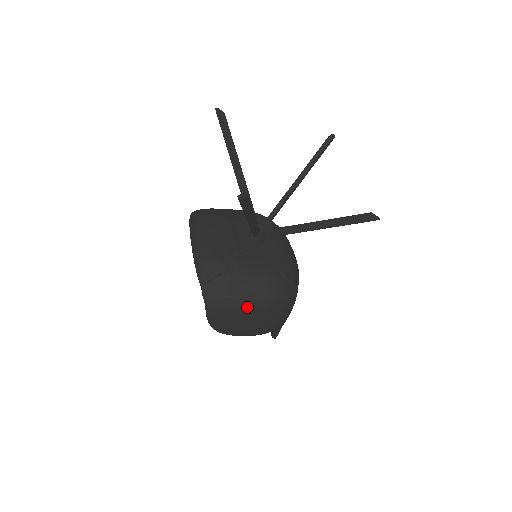
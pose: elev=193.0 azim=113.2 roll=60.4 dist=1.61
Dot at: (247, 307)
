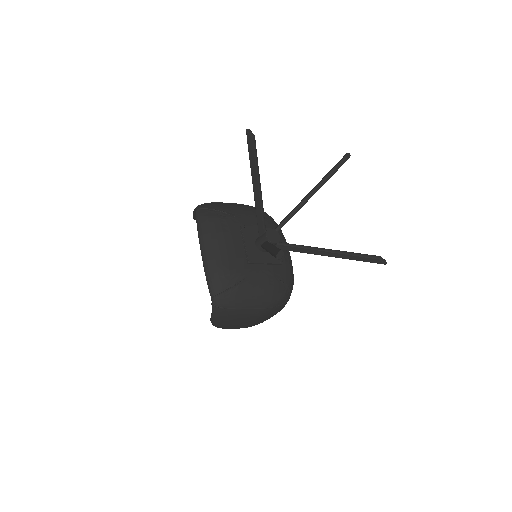
Dot at: (250, 314)
